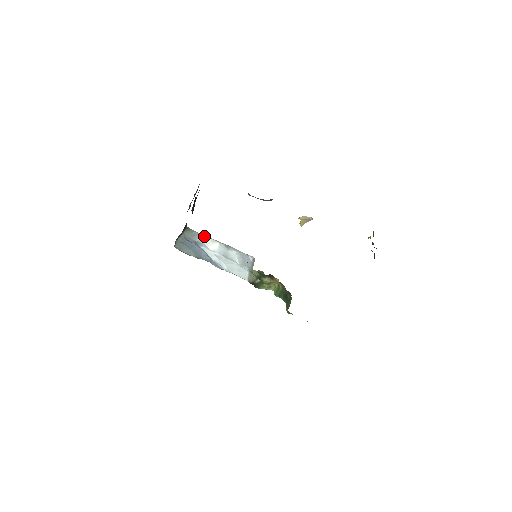
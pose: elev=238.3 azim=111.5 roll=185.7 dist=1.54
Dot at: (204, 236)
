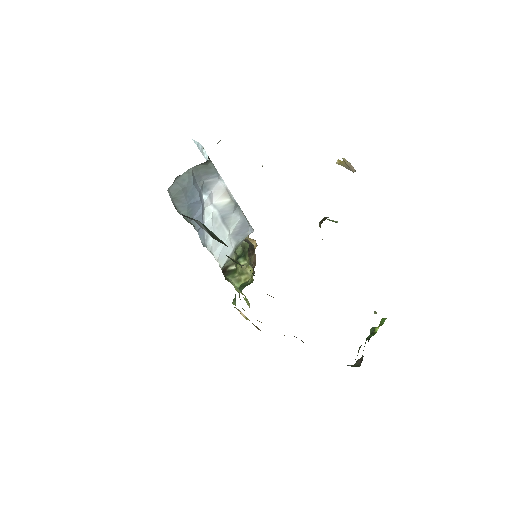
Dot at: (220, 179)
